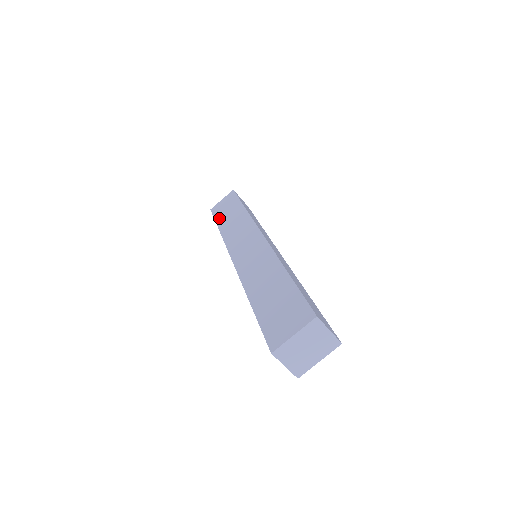
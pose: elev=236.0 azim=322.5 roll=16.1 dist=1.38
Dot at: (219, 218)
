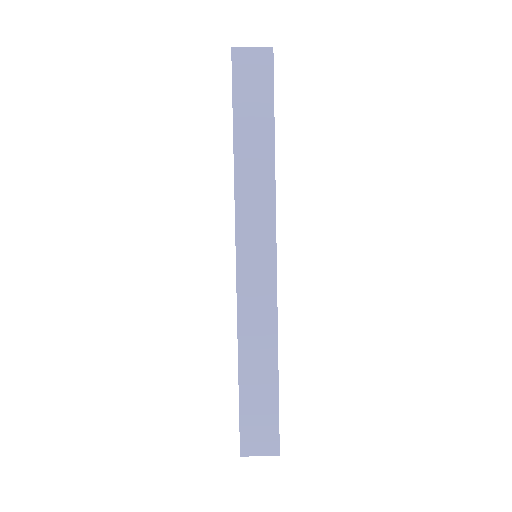
Dot at: occluded
